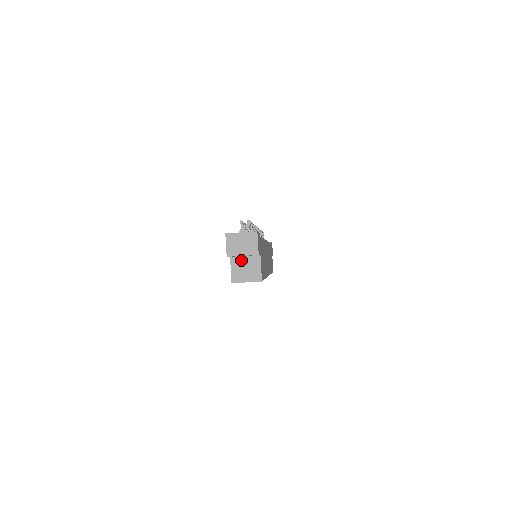
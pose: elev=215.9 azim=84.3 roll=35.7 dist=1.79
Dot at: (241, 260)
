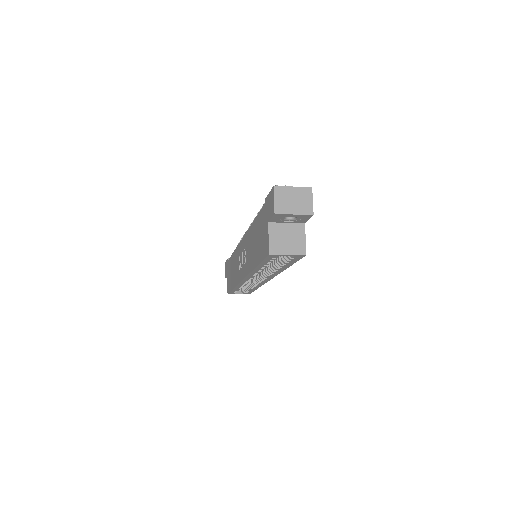
Dot at: (282, 227)
